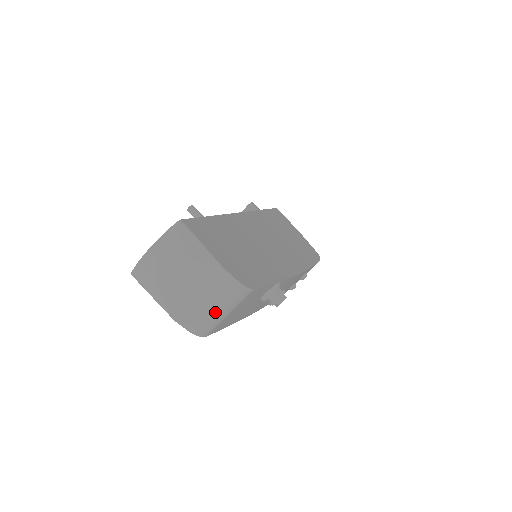
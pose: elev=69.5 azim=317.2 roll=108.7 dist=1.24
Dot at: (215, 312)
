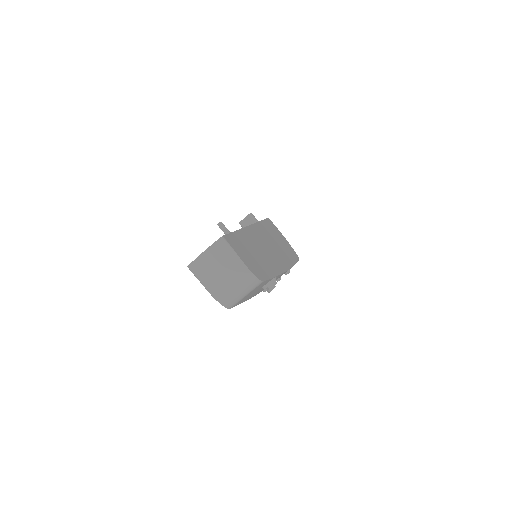
Dot at: (239, 294)
